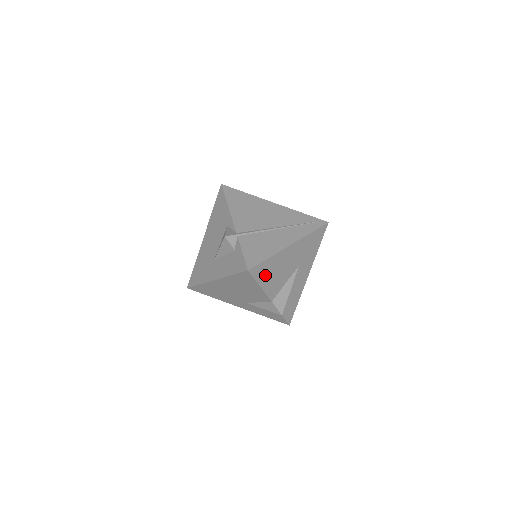
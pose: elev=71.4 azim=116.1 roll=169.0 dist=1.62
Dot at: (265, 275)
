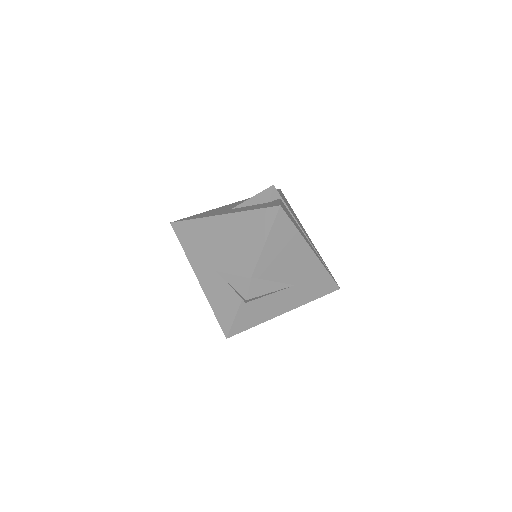
Dot at: (278, 238)
